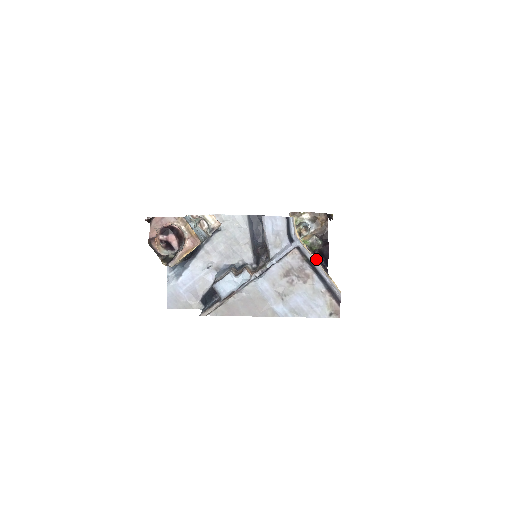
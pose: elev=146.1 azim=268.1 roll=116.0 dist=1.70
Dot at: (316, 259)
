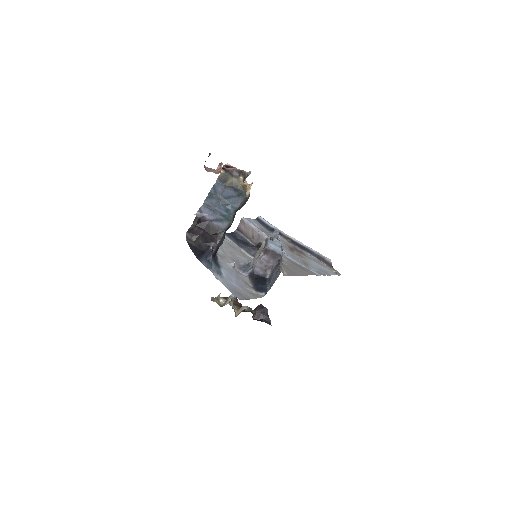
Dot at: occluded
